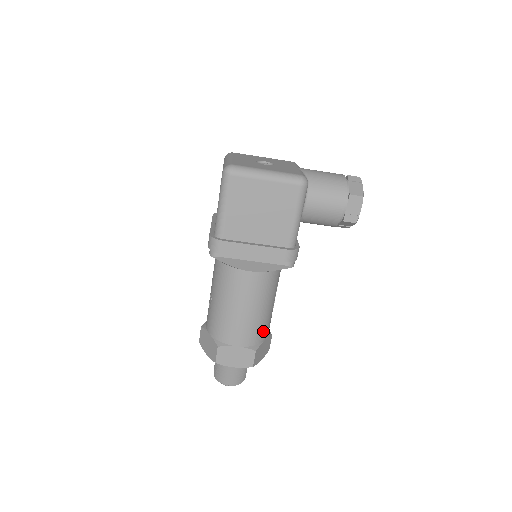
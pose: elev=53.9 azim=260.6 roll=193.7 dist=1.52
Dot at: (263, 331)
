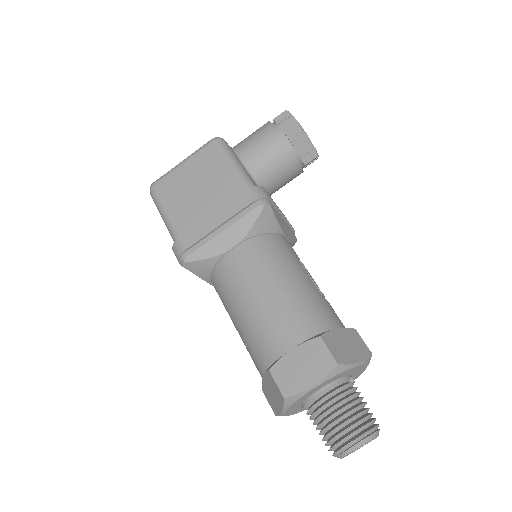
Dot at: (317, 313)
